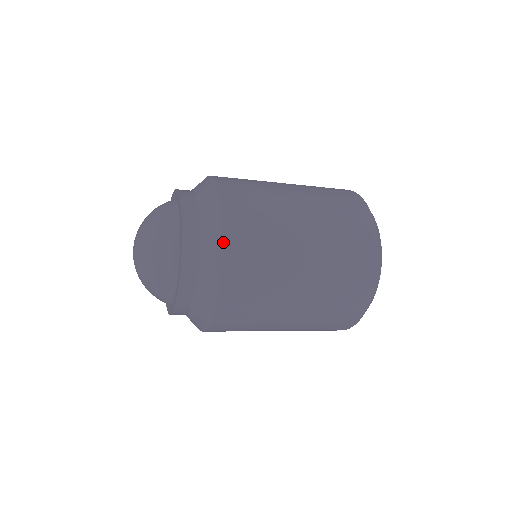
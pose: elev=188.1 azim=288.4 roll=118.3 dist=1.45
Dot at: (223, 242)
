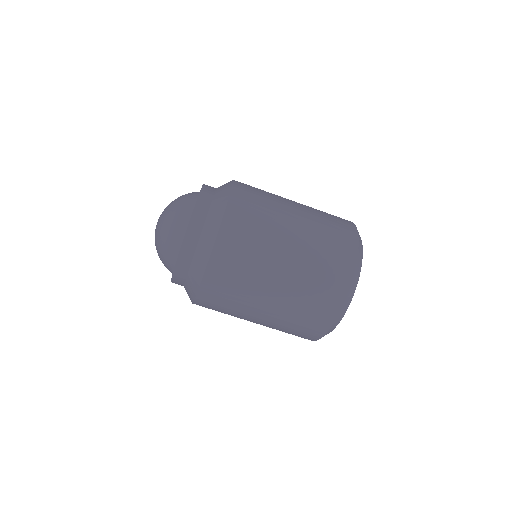
Dot at: (232, 188)
